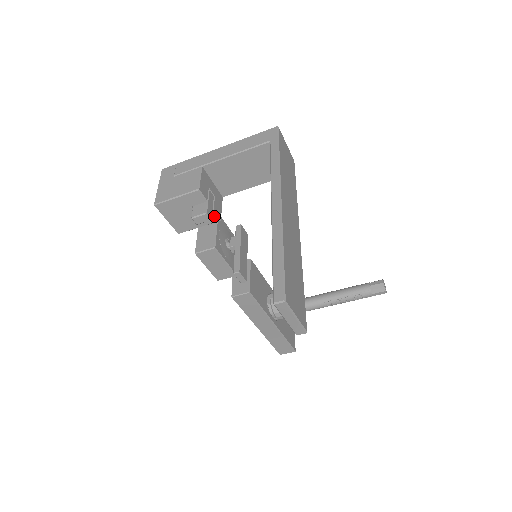
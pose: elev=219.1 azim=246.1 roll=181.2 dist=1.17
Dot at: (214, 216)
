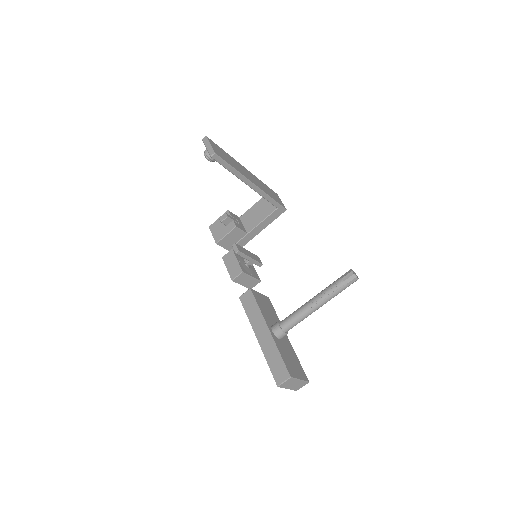
Dot at: (233, 224)
